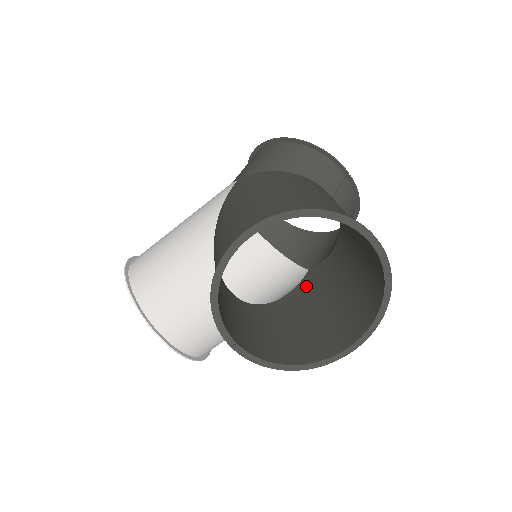
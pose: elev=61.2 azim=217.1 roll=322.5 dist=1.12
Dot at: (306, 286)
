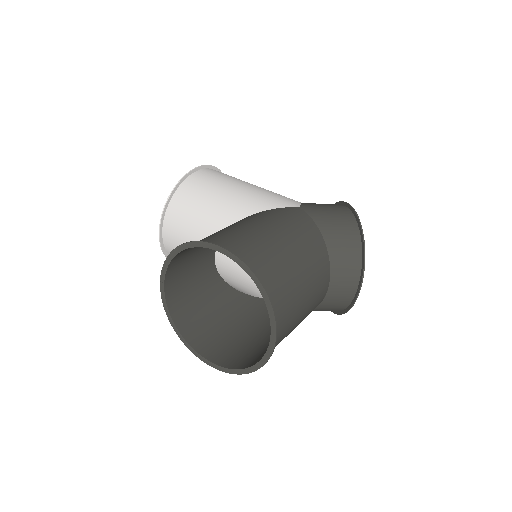
Dot at: (262, 305)
